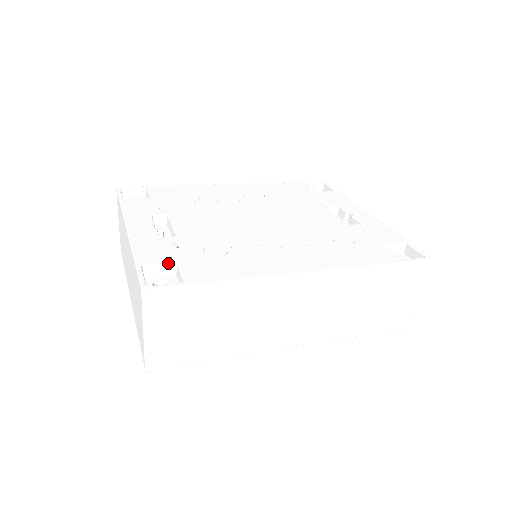
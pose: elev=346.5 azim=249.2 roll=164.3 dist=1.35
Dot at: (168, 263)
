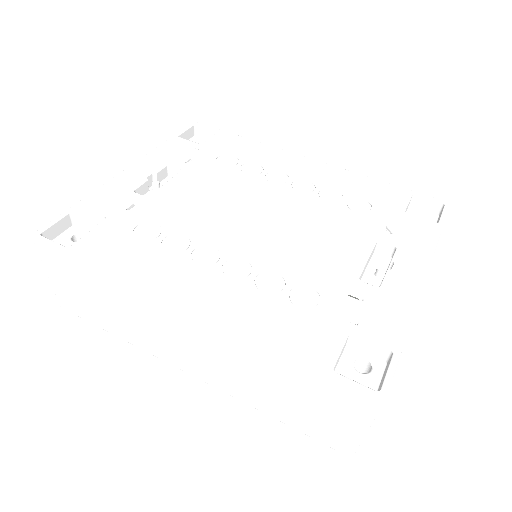
Dot at: (93, 221)
